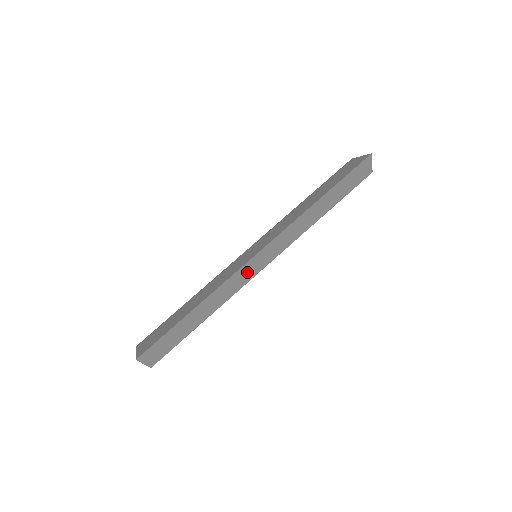
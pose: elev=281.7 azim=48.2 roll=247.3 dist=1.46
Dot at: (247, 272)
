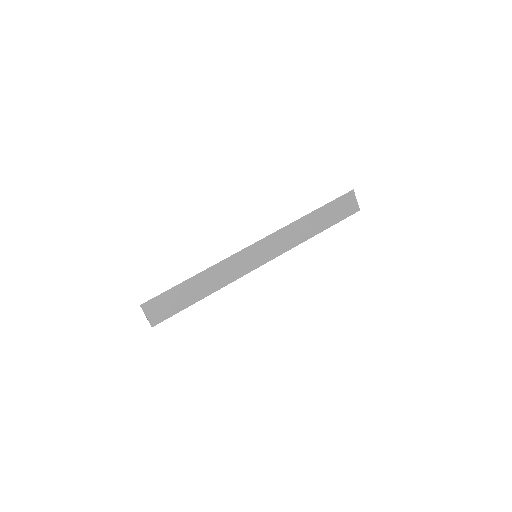
Dot at: (245, 261)
